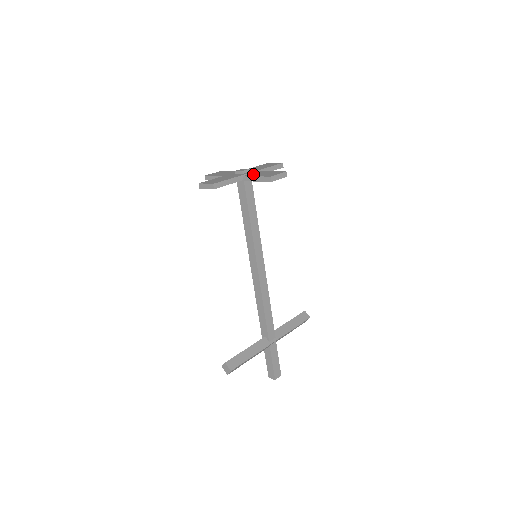
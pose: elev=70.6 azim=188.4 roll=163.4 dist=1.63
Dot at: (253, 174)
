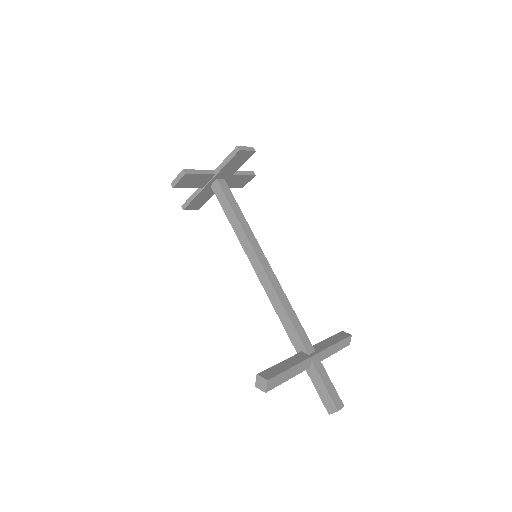
Dot at: occluded
